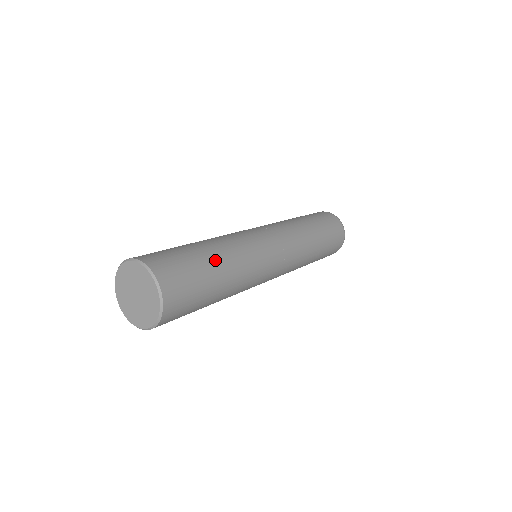
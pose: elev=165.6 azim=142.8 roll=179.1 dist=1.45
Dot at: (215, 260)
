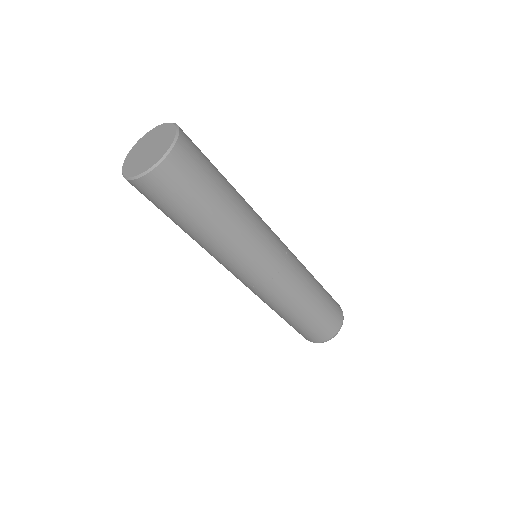
Dot at: occluded
